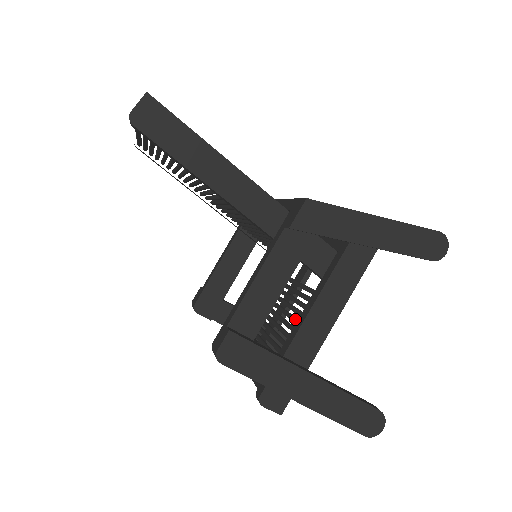
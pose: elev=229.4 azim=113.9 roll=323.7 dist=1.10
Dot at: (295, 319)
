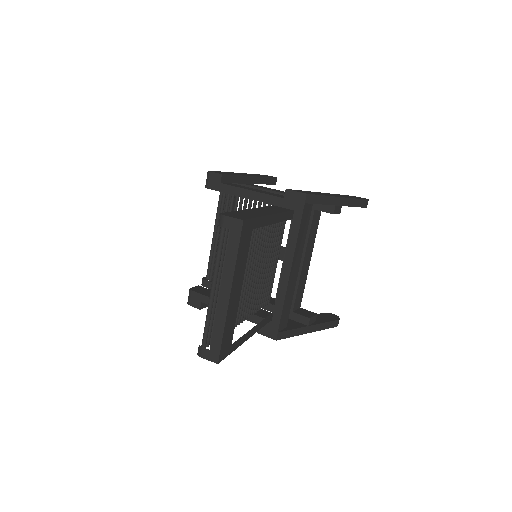
Dot at: occluded
